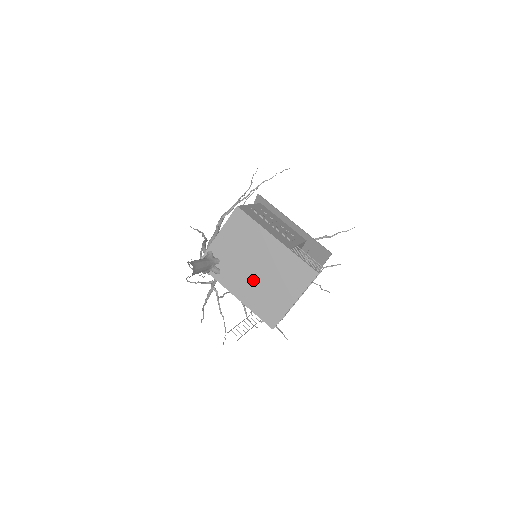
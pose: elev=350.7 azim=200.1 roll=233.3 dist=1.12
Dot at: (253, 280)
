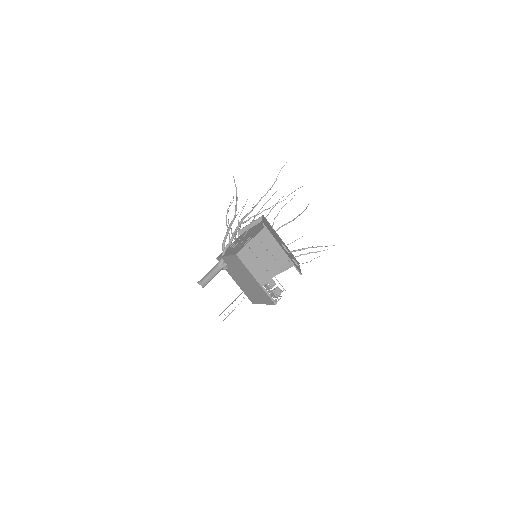
Dot at: (244, 283)
